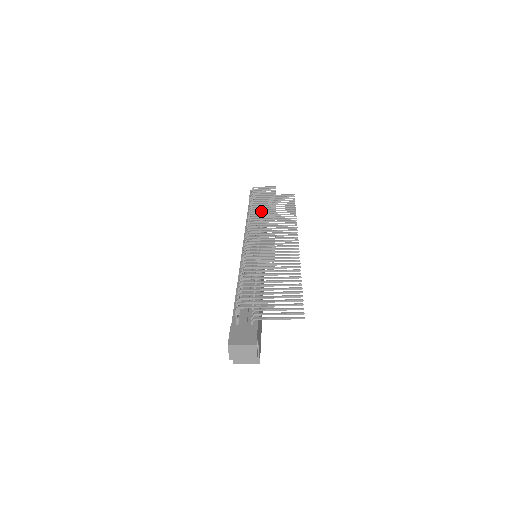
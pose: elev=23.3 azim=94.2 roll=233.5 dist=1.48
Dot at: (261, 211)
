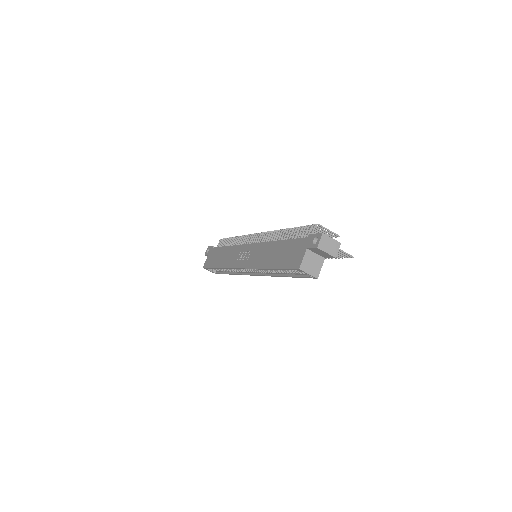
Dot at: occluded
